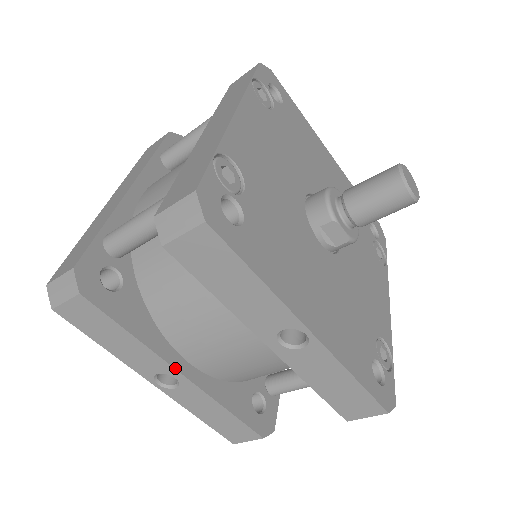
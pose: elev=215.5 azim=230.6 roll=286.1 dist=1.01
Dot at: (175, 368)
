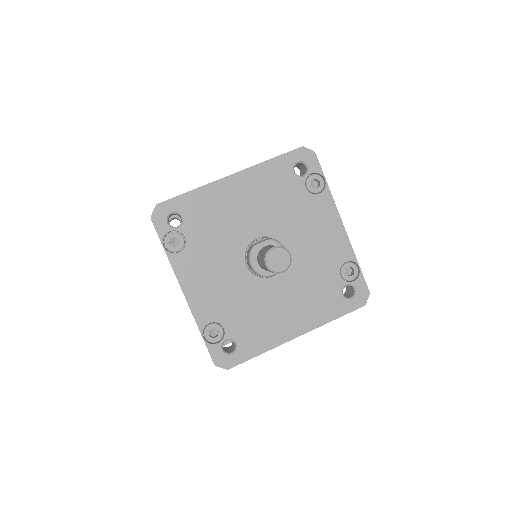
Dot at: occluded
